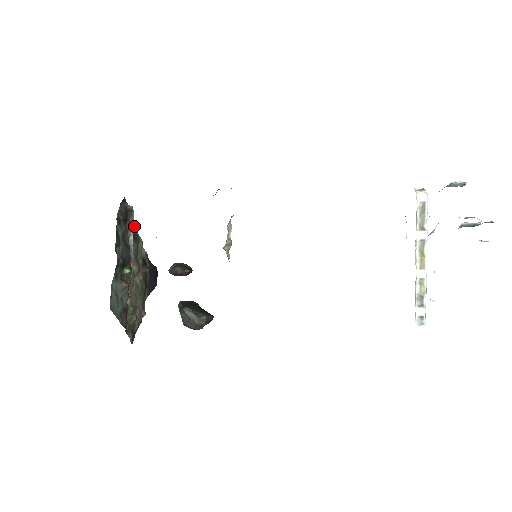
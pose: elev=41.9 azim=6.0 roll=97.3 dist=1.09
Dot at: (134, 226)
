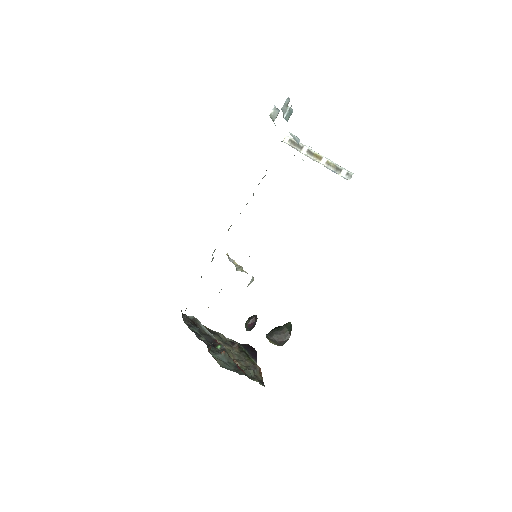
Dot at: (207, 328)
